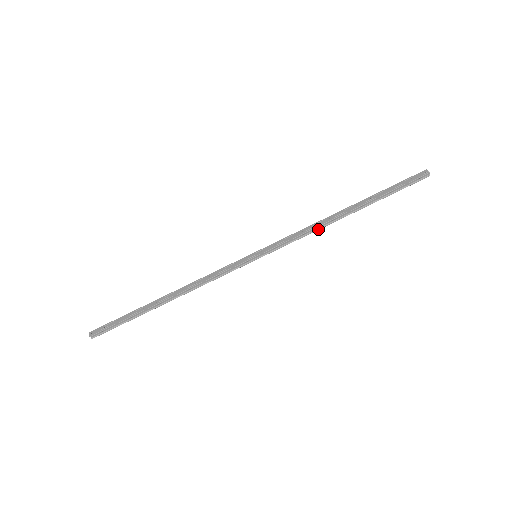
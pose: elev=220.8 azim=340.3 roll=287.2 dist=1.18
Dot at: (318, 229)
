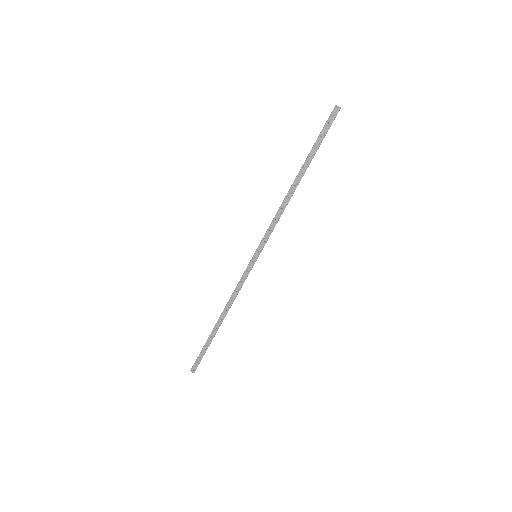
Dot at: occluded
